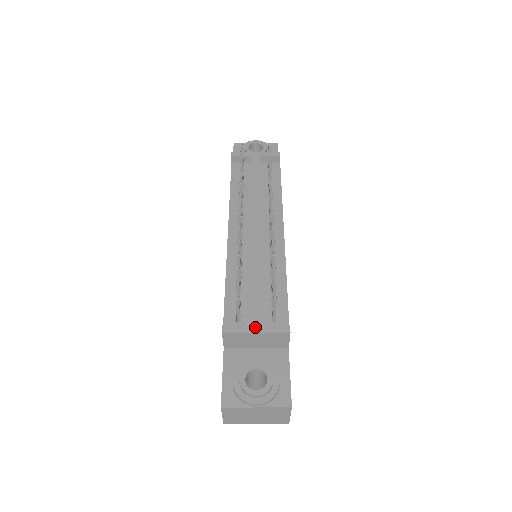
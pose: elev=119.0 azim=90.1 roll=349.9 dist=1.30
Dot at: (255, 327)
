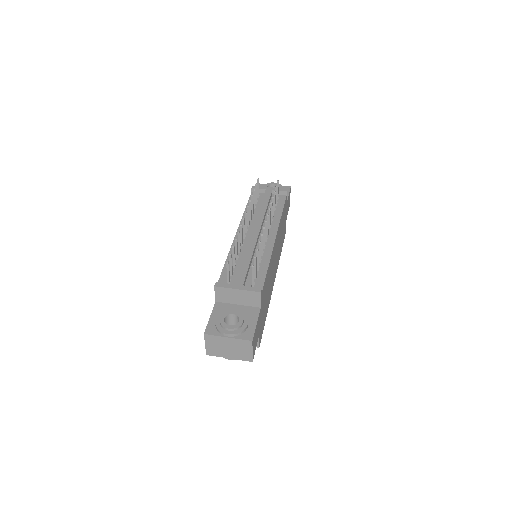
Dot at: (237, 286)
